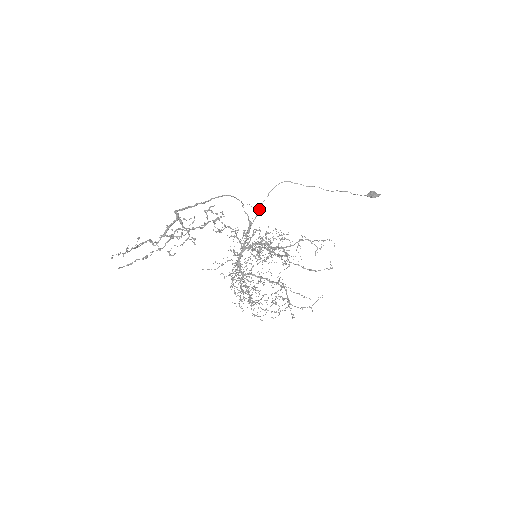
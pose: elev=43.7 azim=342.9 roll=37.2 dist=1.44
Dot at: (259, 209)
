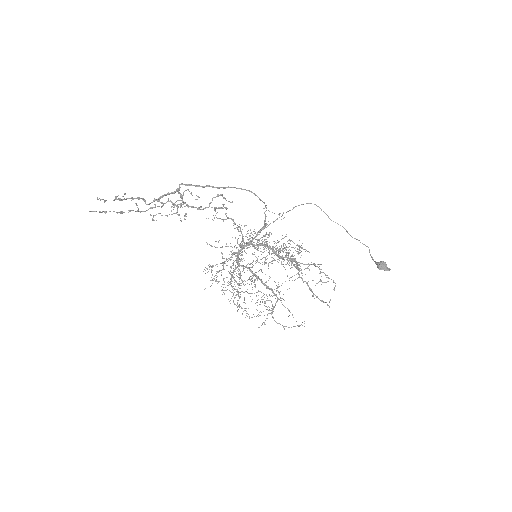
Dot at: (281, 216)
